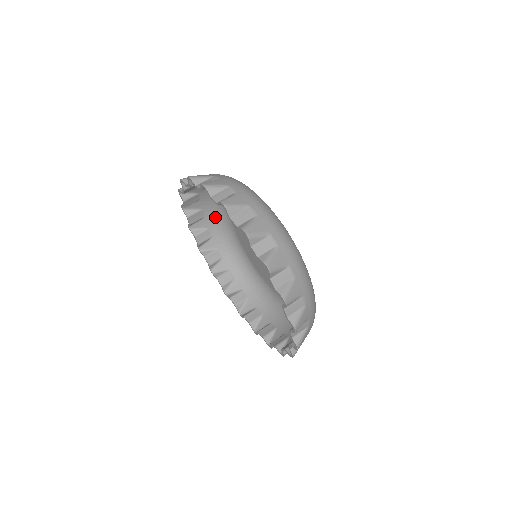
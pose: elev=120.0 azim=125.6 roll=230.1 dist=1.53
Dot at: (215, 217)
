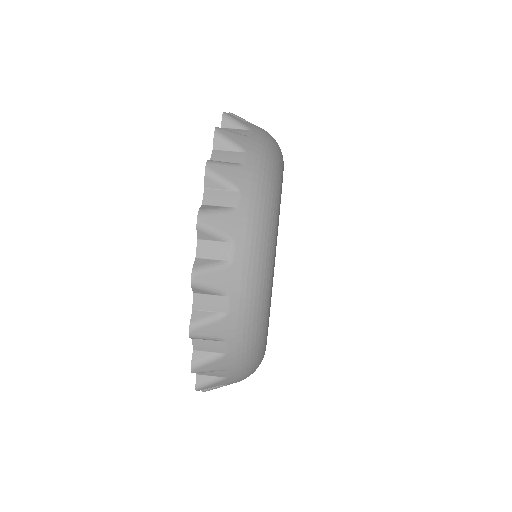
Dot at: occluded
